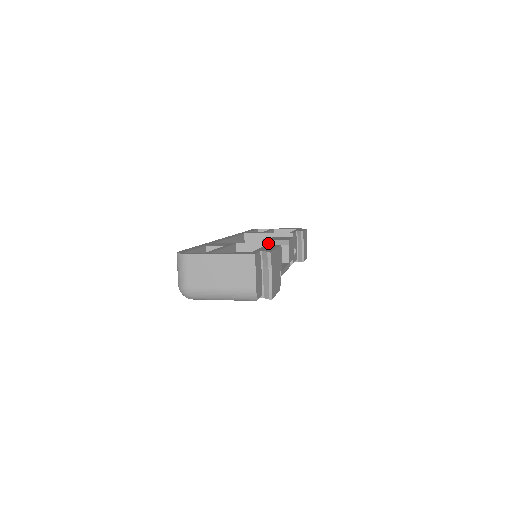
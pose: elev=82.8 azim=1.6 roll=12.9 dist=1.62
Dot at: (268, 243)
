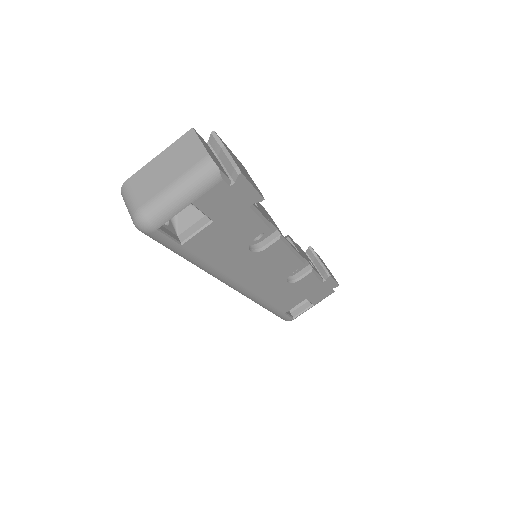
Dot at: occluded
